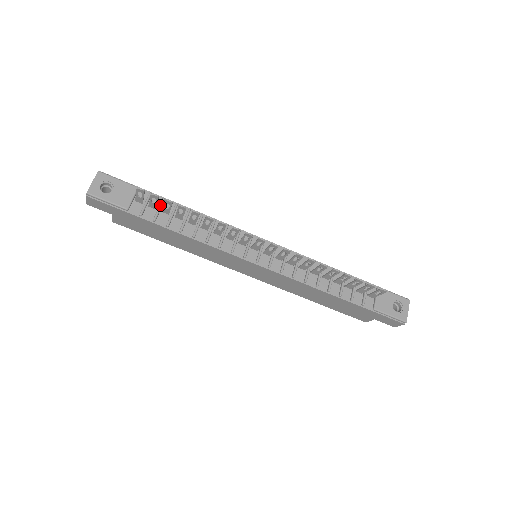
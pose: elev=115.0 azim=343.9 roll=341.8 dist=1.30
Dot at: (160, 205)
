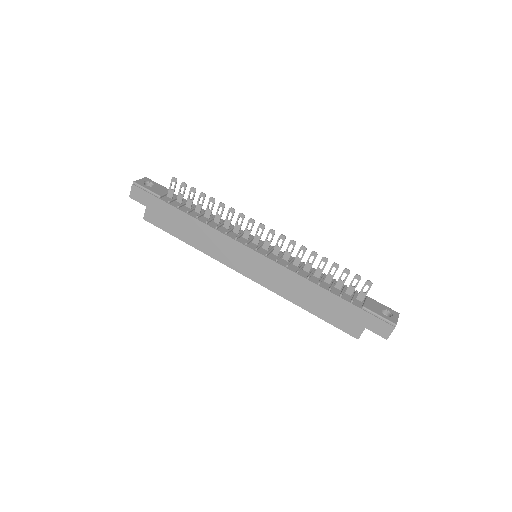
Dot at: (185, 202)
